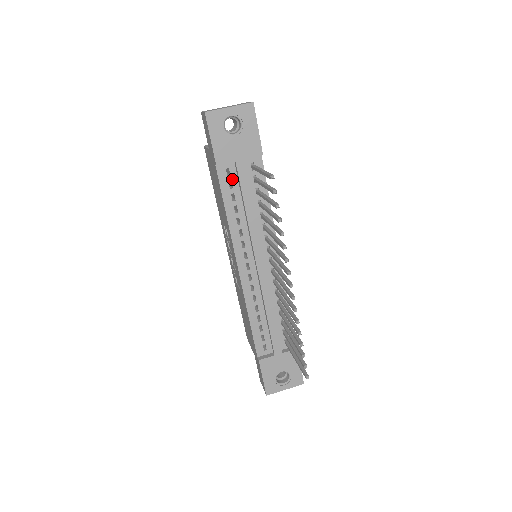
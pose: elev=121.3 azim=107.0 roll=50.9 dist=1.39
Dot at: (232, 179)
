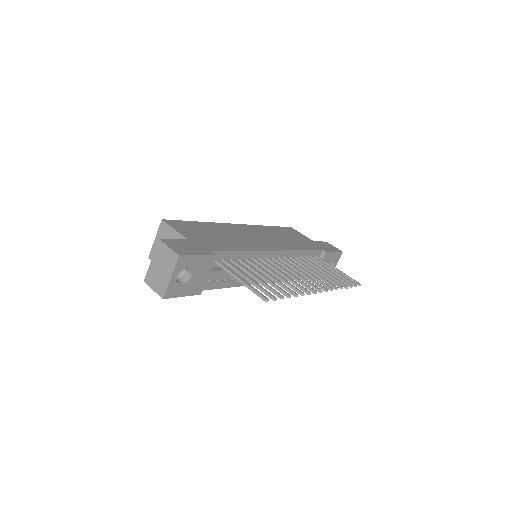
Dot at: (213, 279)
